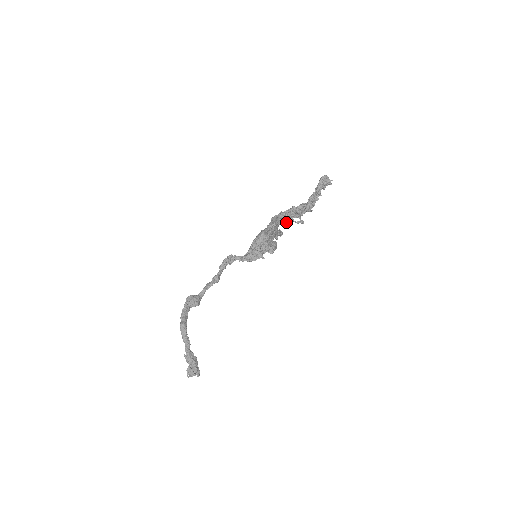
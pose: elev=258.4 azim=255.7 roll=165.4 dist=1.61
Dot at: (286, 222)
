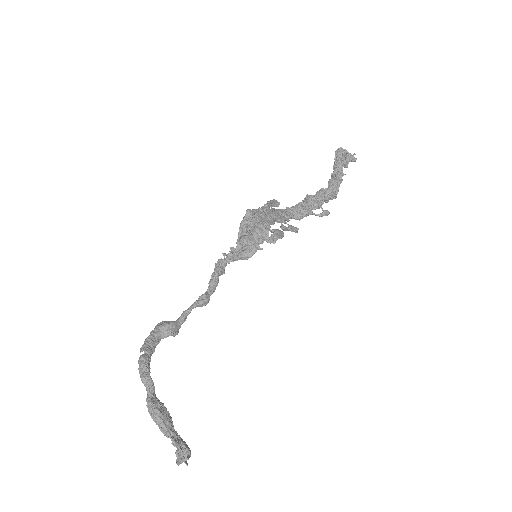
Dot at: (301, 215)
